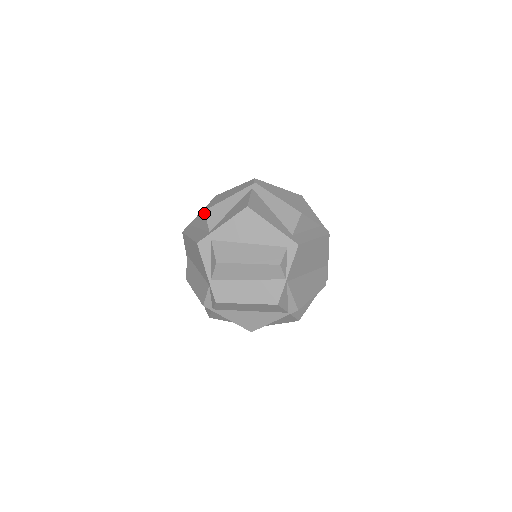
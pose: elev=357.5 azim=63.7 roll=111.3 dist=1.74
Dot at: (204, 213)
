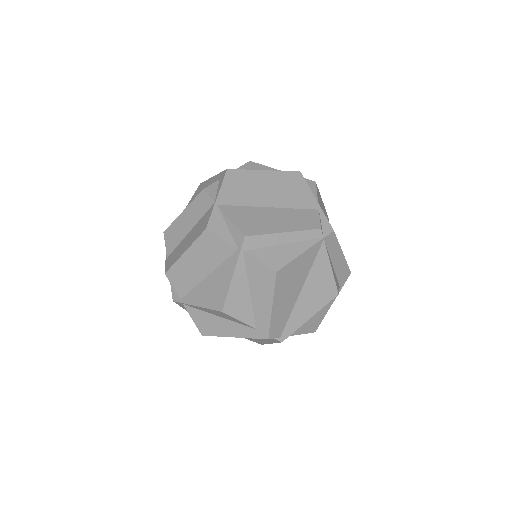
Dot at: occluded
